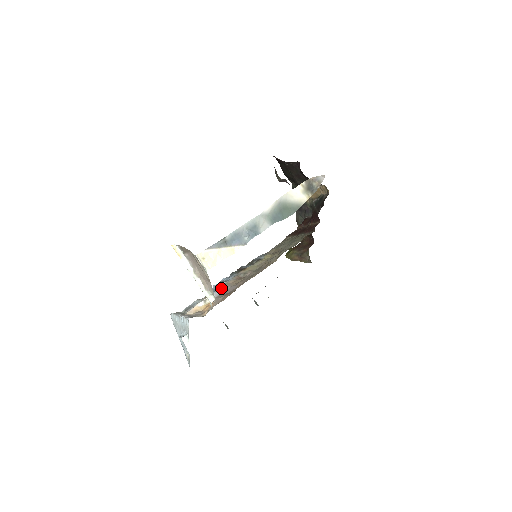
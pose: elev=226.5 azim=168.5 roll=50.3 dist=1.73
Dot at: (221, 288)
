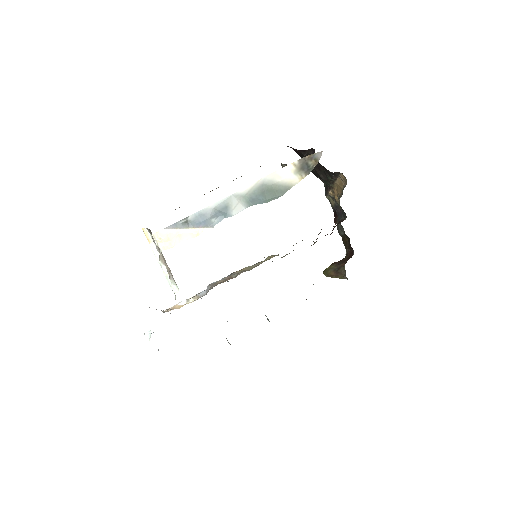
Dot at: (208, 288)
